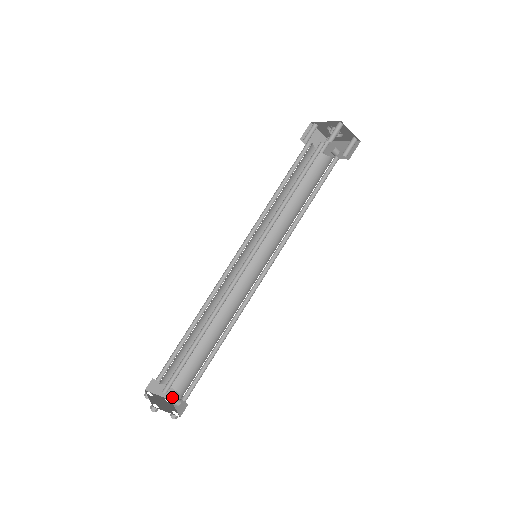
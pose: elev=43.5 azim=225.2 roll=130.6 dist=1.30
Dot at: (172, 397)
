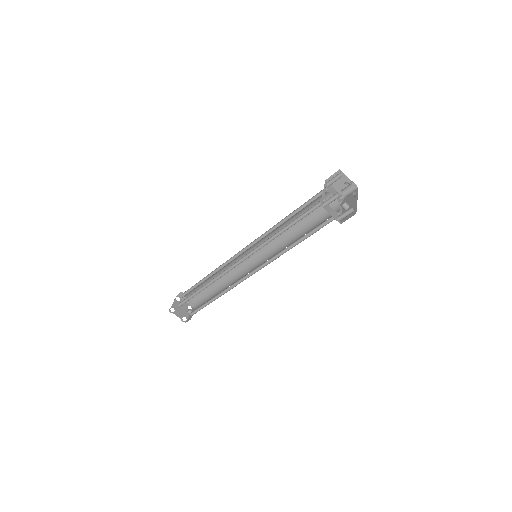
Dot at: occluded
